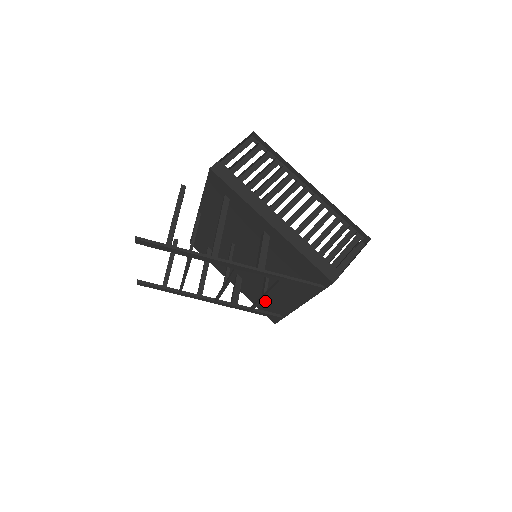
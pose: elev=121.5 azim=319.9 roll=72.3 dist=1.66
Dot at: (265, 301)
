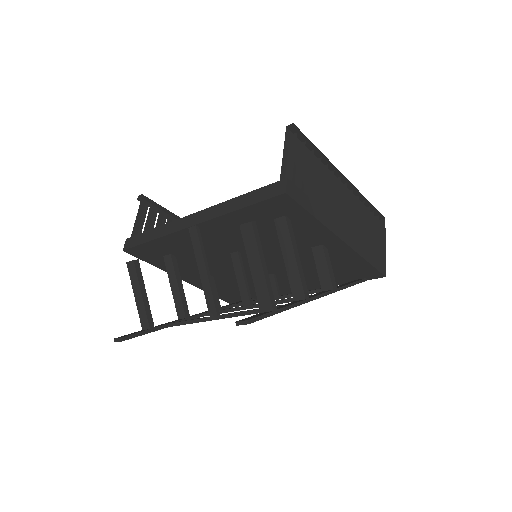
Dot at: (238, 291)
